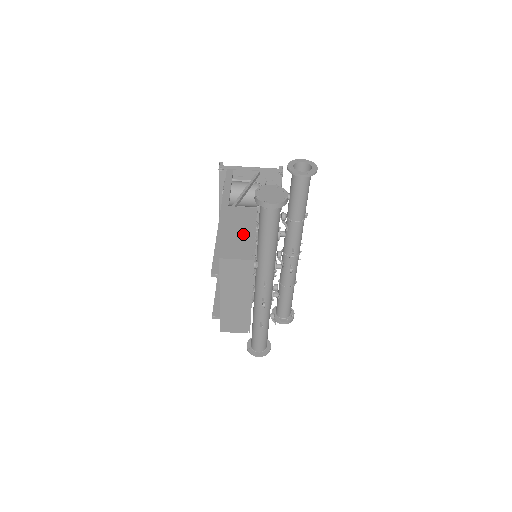
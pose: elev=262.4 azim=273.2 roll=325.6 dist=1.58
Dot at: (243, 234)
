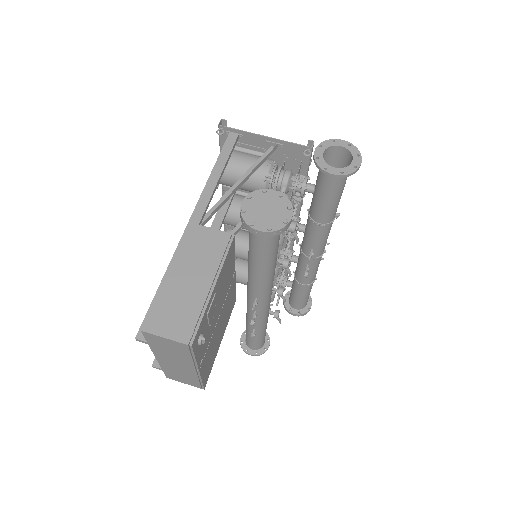
Dot at: (194, 287)
